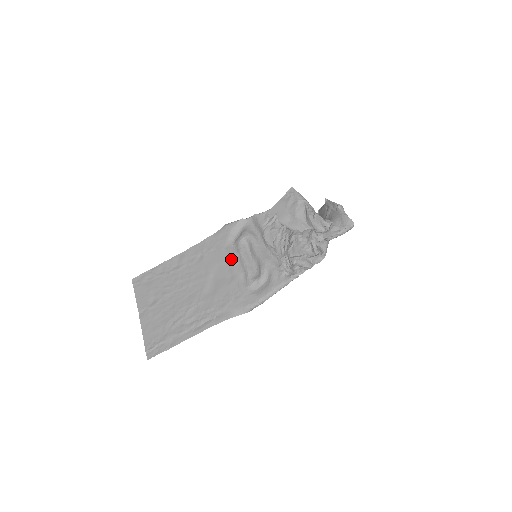
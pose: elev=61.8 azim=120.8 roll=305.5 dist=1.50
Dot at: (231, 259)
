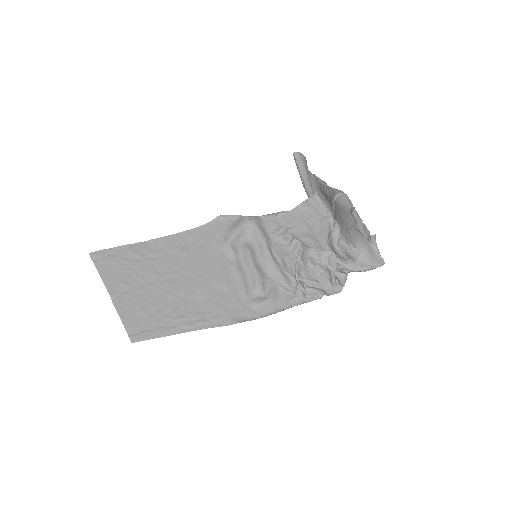
Dot at: (228, 265)
